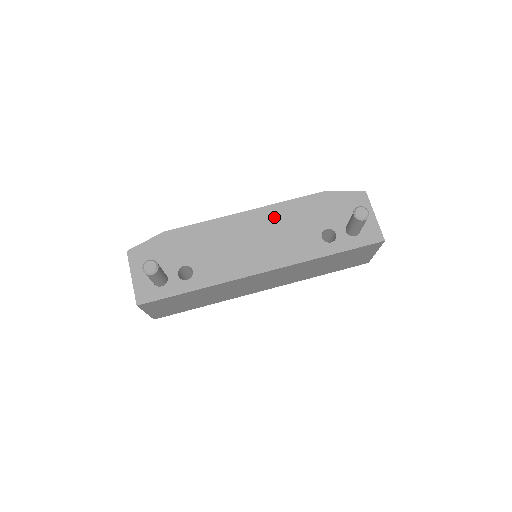
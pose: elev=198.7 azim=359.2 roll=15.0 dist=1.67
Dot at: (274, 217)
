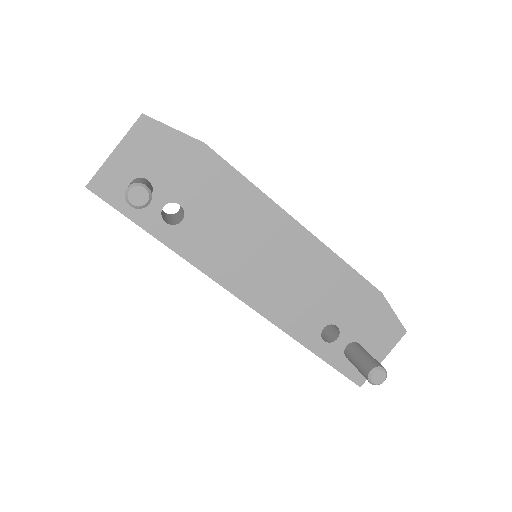
Dot at: (315, 262)
